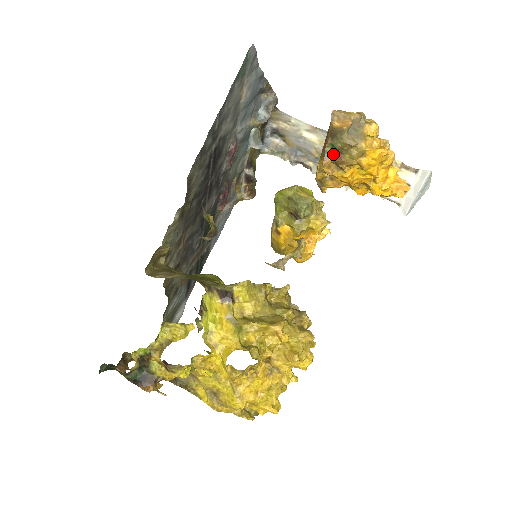
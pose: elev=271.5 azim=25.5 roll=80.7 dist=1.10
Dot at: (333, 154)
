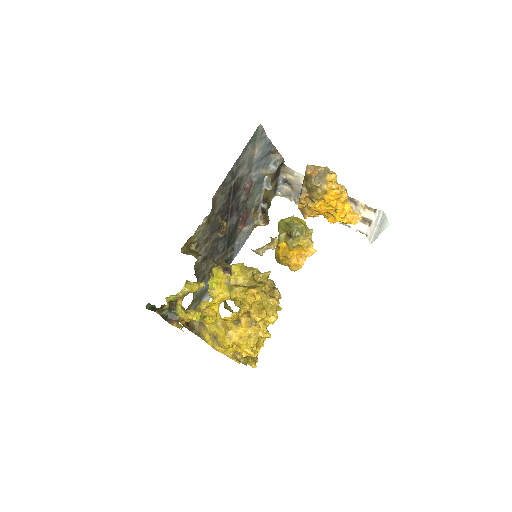
Dot at: (307, 192)
